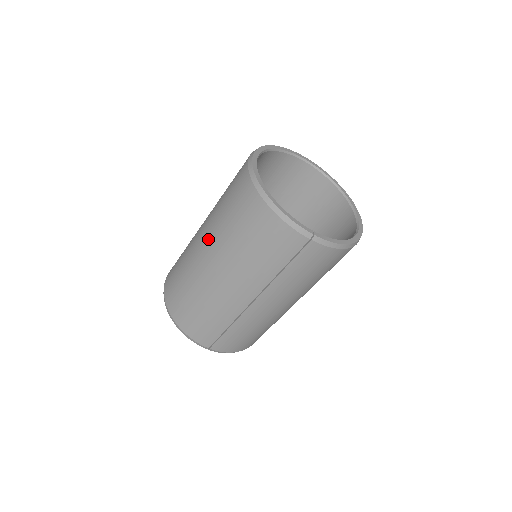
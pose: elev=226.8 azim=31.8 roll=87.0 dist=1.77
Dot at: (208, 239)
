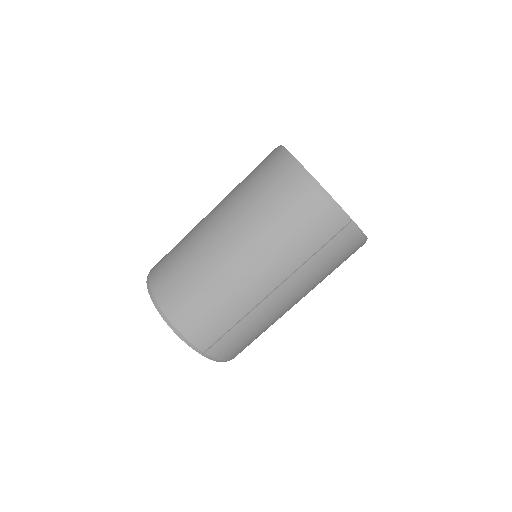
Dot at: (230, 224)
